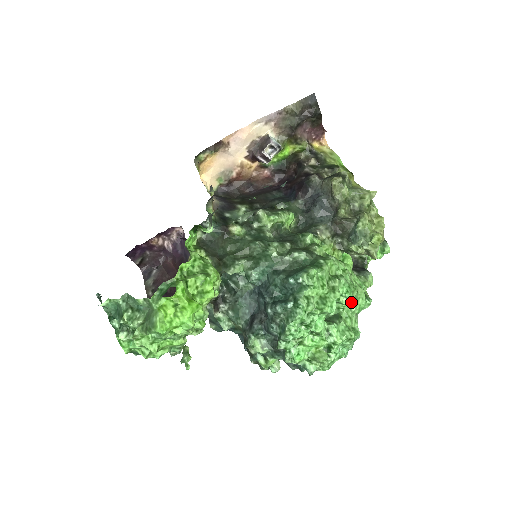
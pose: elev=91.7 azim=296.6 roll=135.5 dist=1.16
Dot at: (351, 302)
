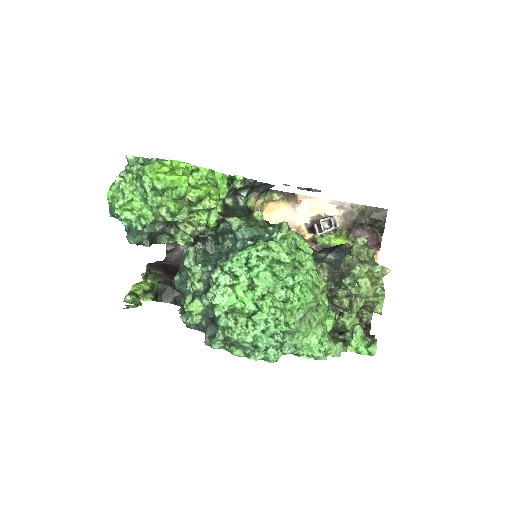
Dot at: (303, 304)
